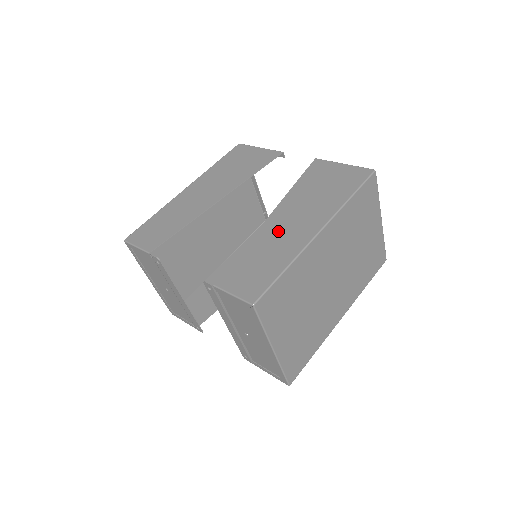
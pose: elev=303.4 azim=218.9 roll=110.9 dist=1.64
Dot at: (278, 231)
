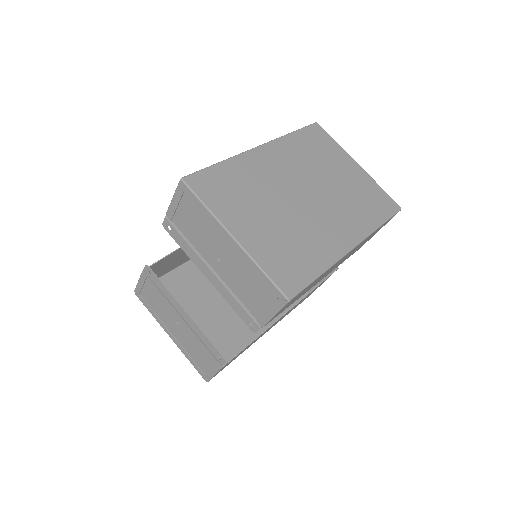
Dot at: occluded
